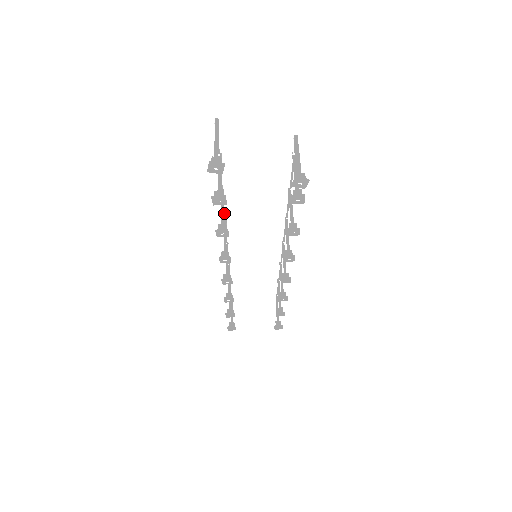
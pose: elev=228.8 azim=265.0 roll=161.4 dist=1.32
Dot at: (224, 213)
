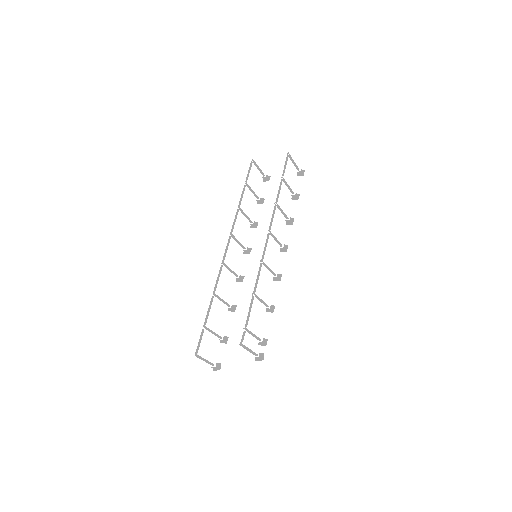
Dot at: occluded
